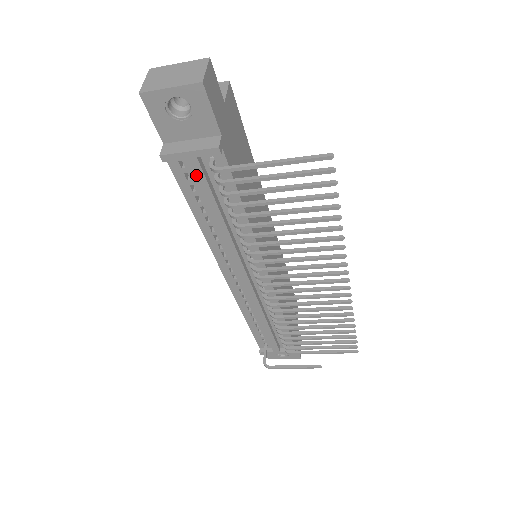
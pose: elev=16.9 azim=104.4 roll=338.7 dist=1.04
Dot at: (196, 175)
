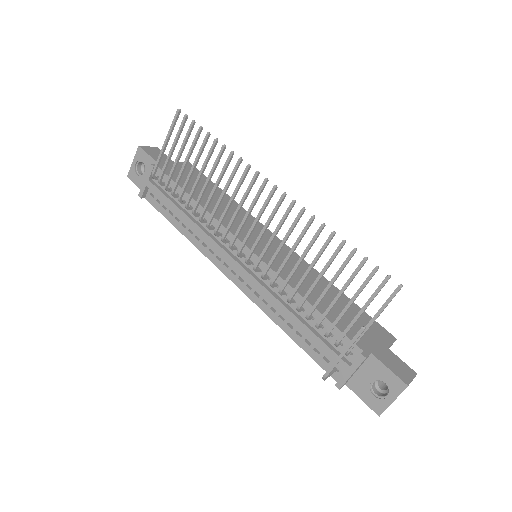
Dot at: (155, 192)
